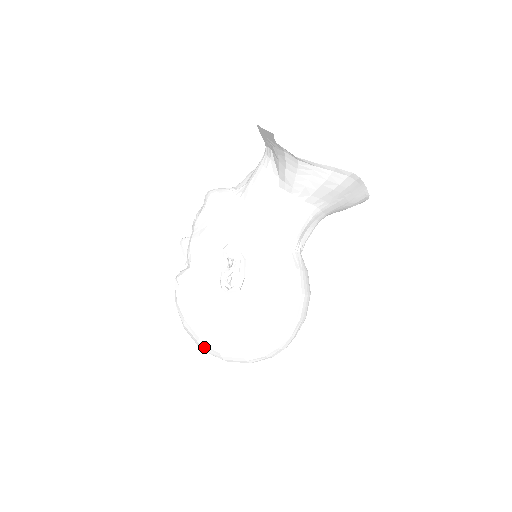
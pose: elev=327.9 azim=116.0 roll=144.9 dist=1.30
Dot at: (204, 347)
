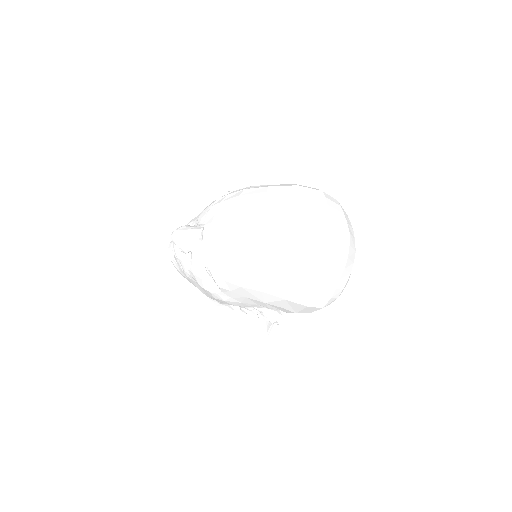
Dot at: (306, 197)
